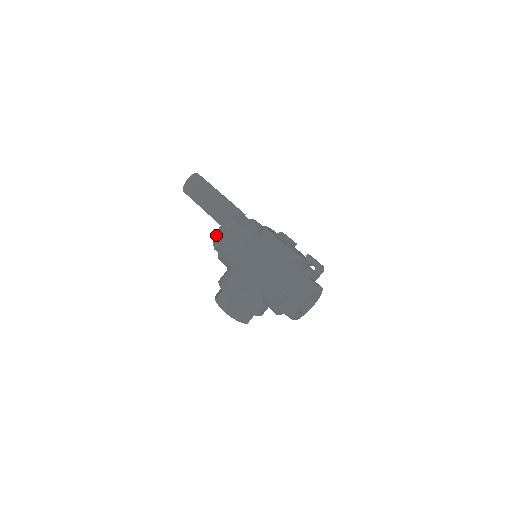
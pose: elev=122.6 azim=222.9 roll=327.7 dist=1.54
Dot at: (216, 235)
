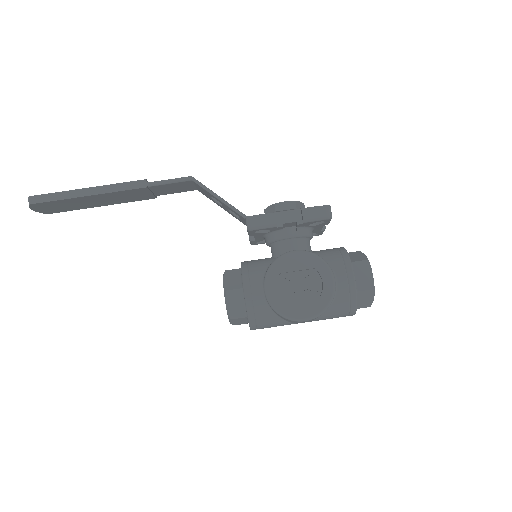
Dot at: occluded
